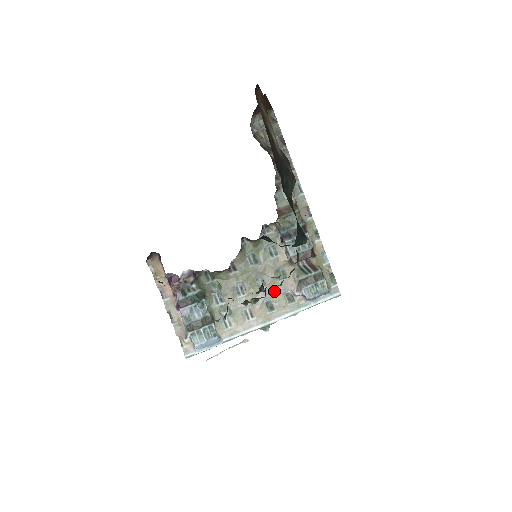
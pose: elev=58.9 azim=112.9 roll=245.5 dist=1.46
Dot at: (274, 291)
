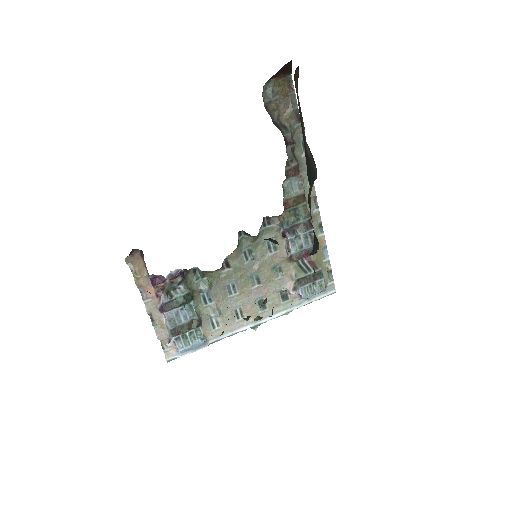
Dot at: (268, 289)
